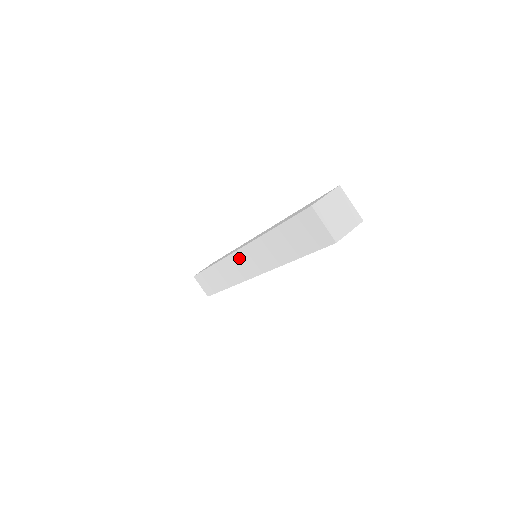
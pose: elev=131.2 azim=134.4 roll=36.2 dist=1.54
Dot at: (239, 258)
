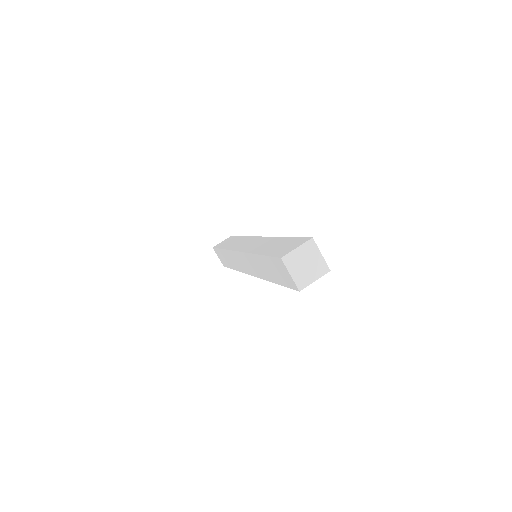
Dot at: (240, 257)
